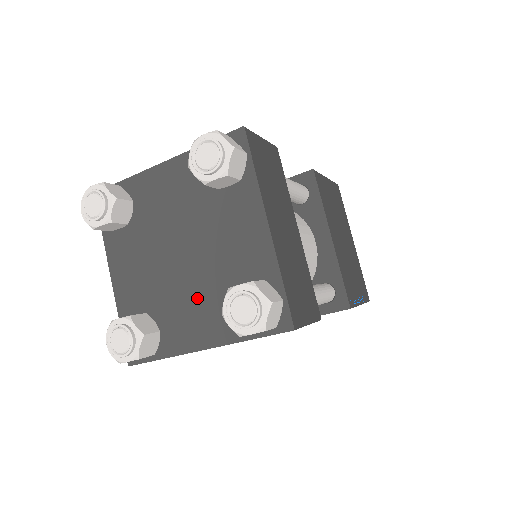
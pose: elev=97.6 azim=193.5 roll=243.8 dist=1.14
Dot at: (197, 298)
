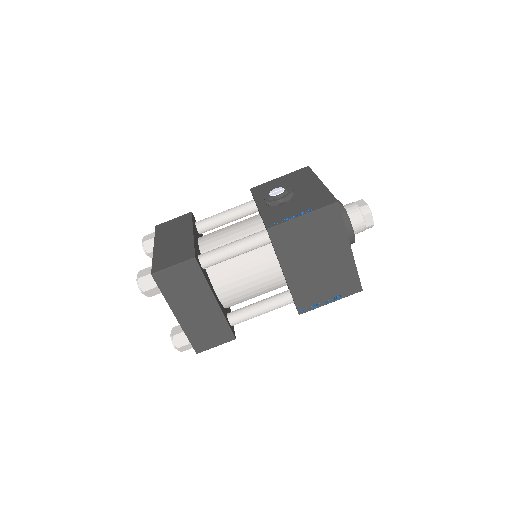
Dot at: occluded
